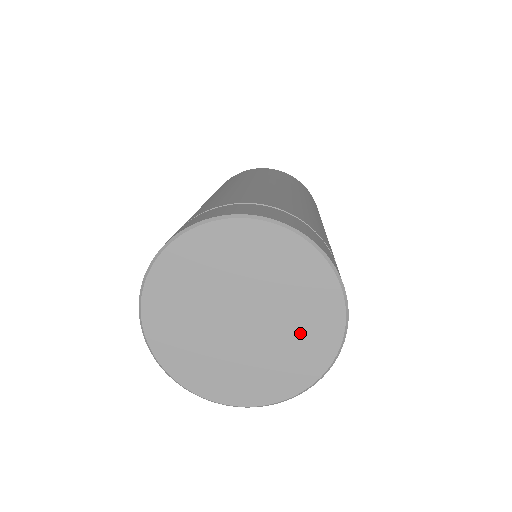
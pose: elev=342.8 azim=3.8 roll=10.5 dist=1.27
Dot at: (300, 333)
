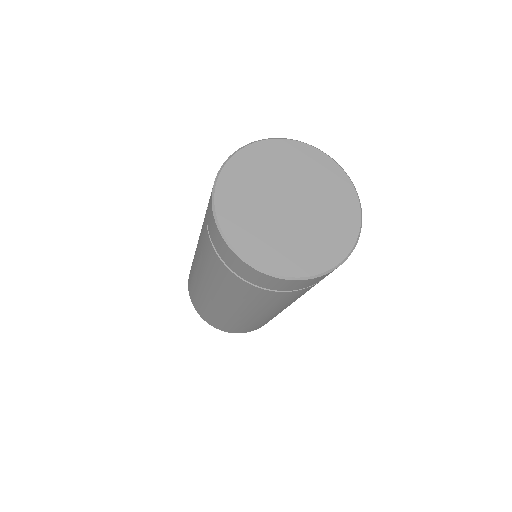
Dot at: (318, 239)
